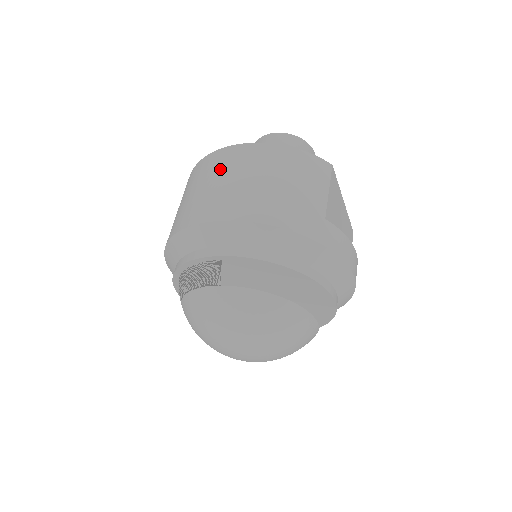
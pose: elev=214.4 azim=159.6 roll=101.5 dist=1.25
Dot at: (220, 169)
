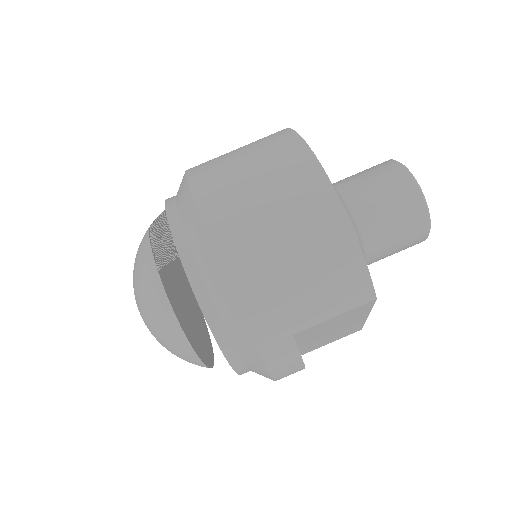
Dot at: (281, 179)
